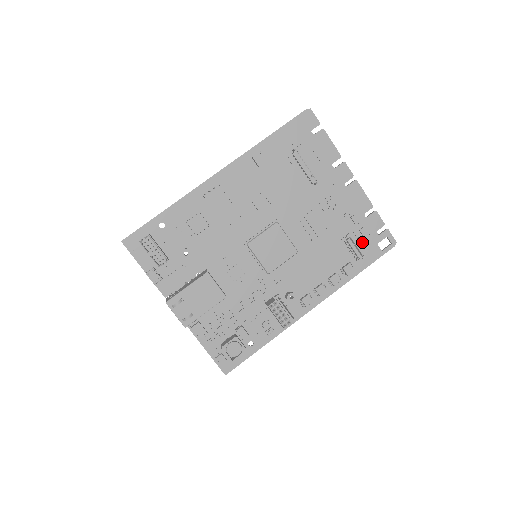
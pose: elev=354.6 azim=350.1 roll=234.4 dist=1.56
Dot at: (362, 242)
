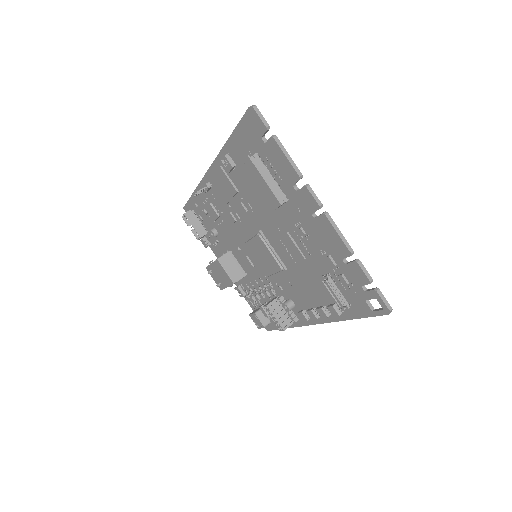
Dot at: (346, 289)
